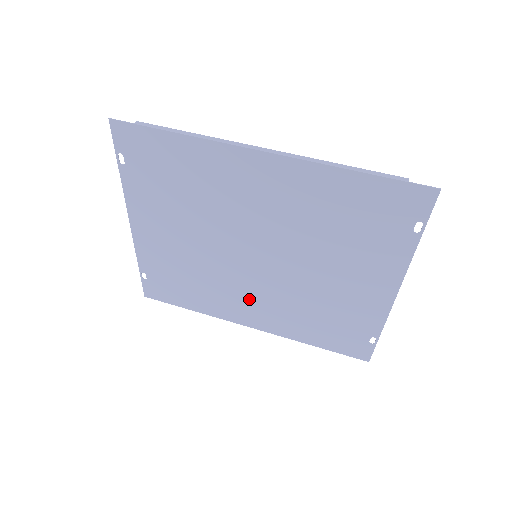
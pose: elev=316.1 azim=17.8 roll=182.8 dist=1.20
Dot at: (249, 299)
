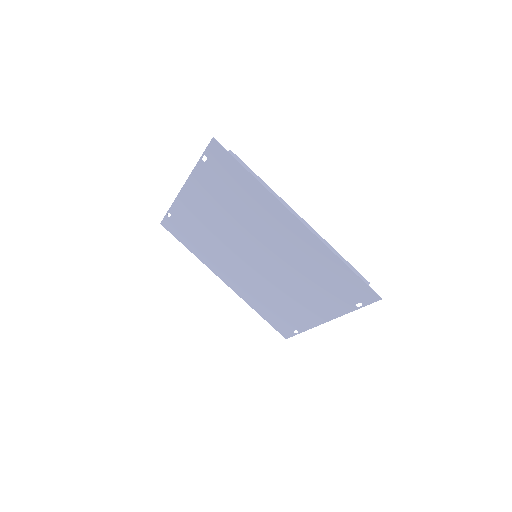
Dot at: (234, 270)
